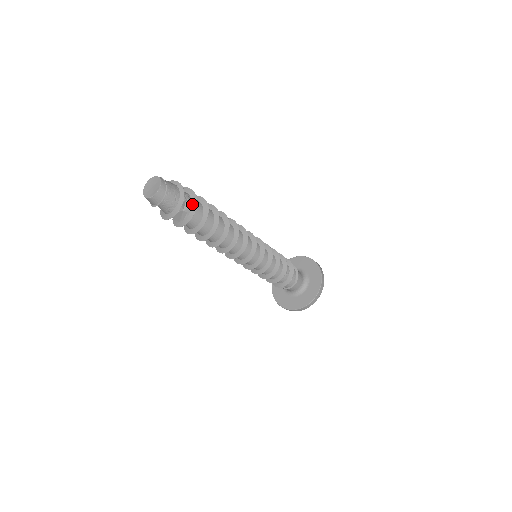
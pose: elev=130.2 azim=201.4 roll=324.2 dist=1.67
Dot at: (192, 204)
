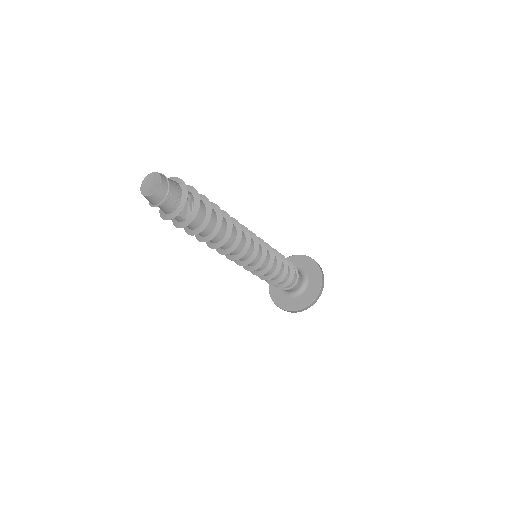
Dot at: (192, 194)
